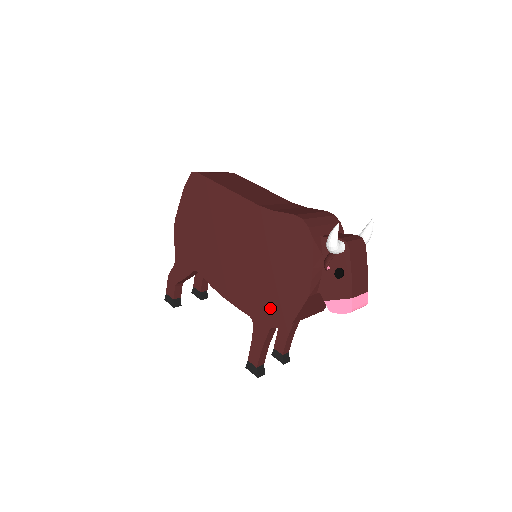
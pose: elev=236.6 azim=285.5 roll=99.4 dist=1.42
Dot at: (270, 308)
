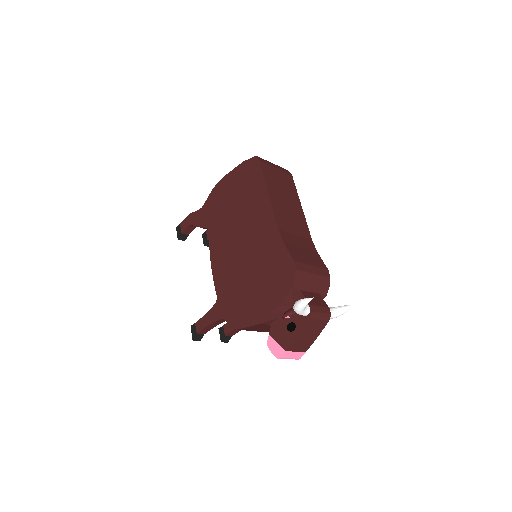
Dot at: (232, 305)
